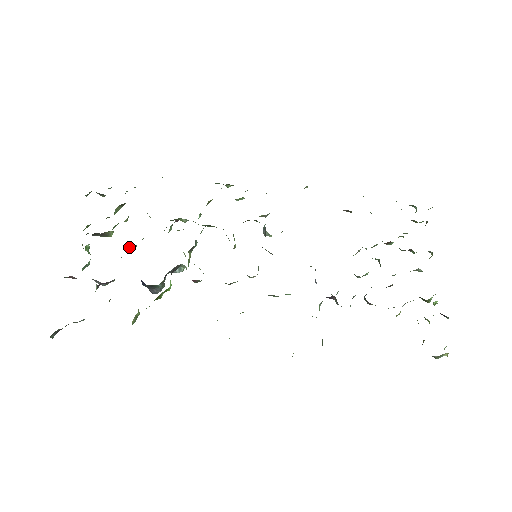
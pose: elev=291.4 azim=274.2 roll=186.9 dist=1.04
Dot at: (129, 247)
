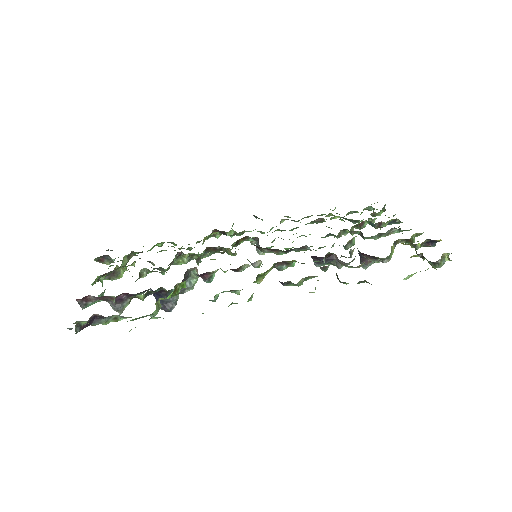
Dot at: (141, 273)
